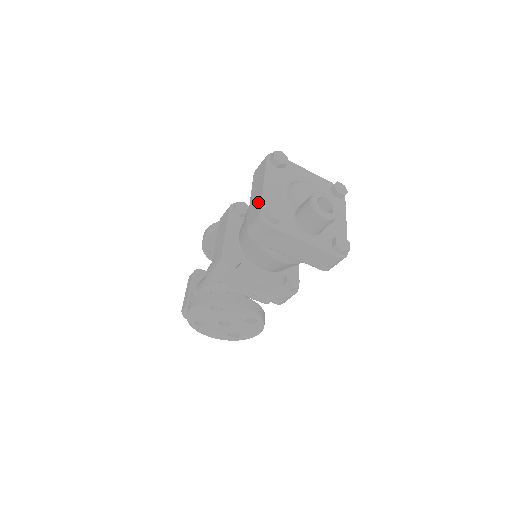
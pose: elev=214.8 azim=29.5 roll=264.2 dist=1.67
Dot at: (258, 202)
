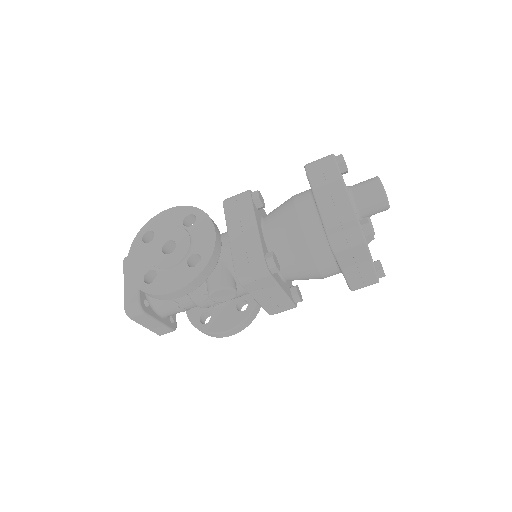
Dot at: occluded
